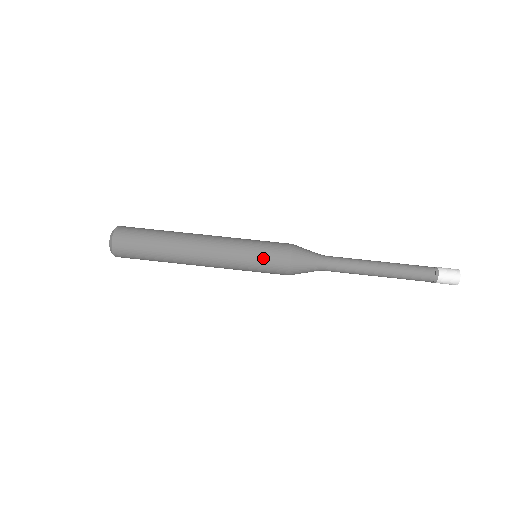
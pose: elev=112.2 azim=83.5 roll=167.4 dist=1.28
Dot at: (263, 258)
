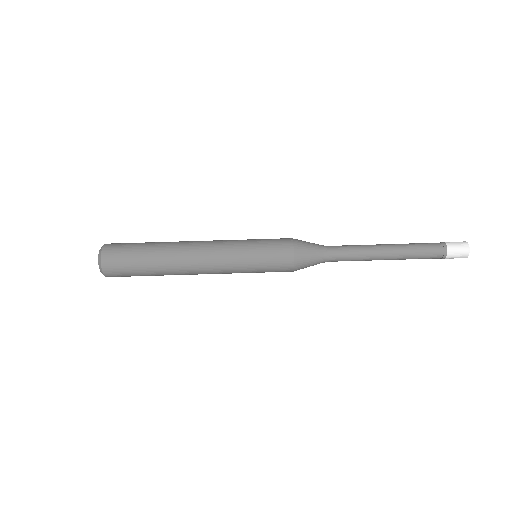
Dot at: (264, 250)
